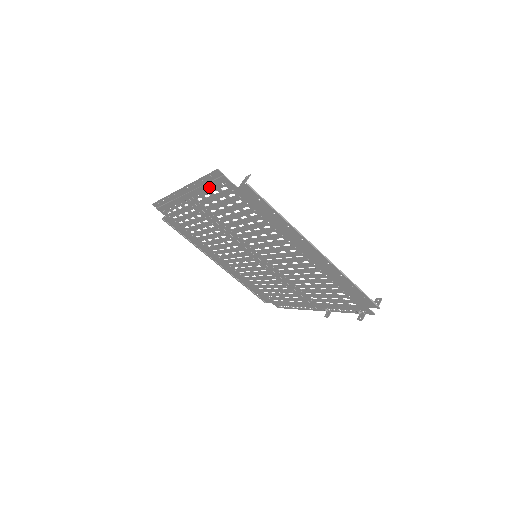
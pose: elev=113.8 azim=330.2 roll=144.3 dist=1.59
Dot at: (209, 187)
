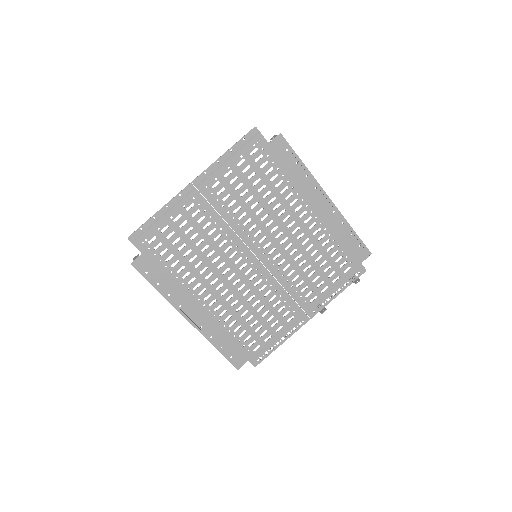
Dot at: (236, 157)
